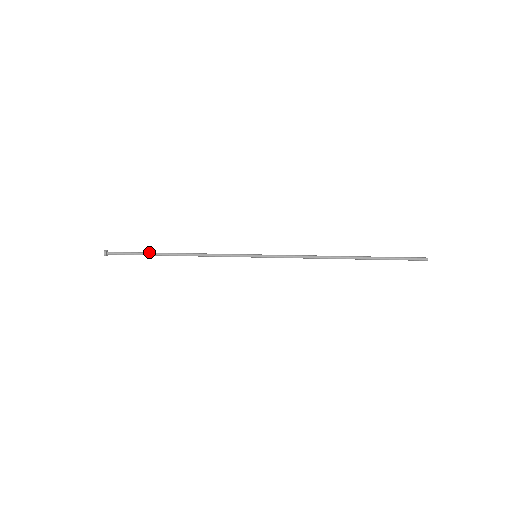
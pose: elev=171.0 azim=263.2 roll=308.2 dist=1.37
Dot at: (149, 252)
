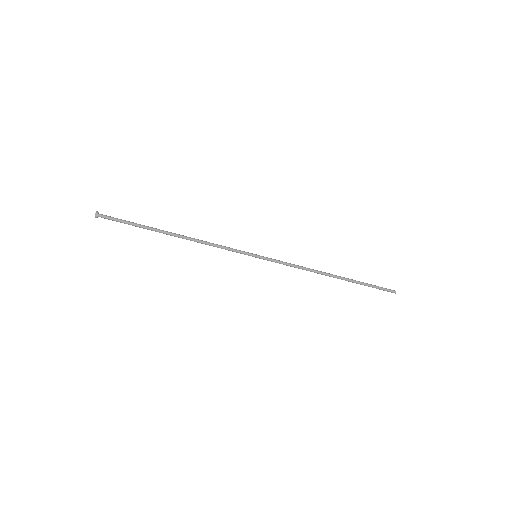
Dot at: (147, 228)
